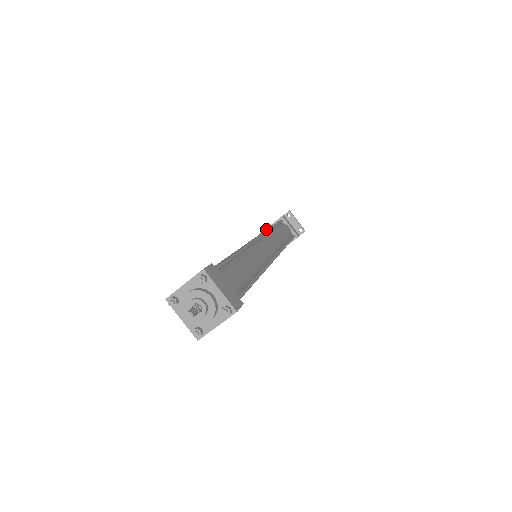
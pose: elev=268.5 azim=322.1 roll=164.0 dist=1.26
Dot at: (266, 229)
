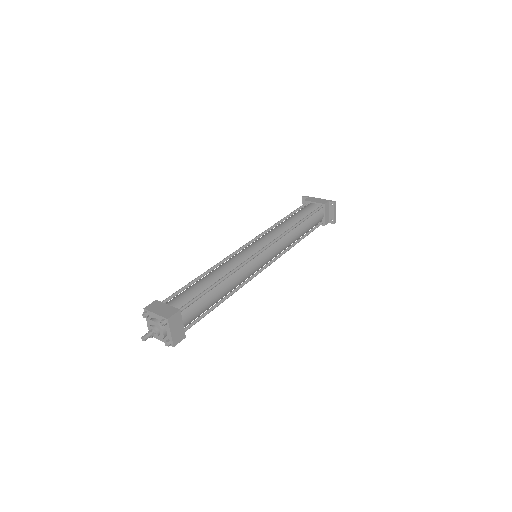
Dot at: (297, 215)
